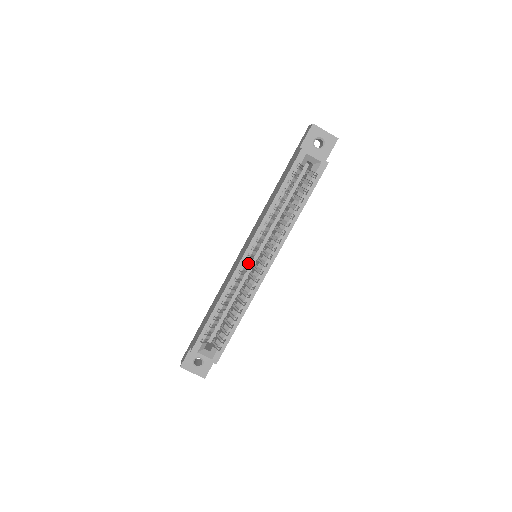
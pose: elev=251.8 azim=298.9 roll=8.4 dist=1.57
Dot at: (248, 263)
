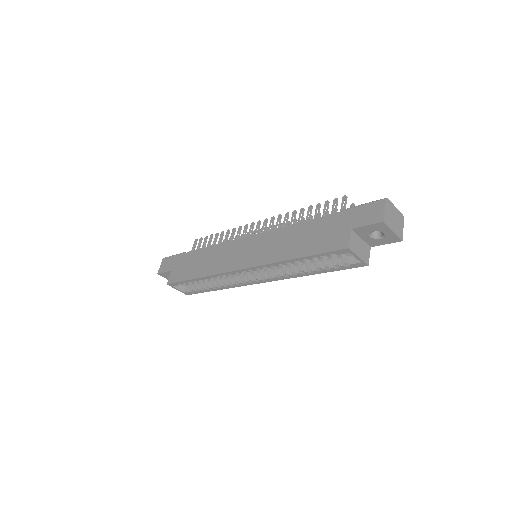
Dot at: occluded
